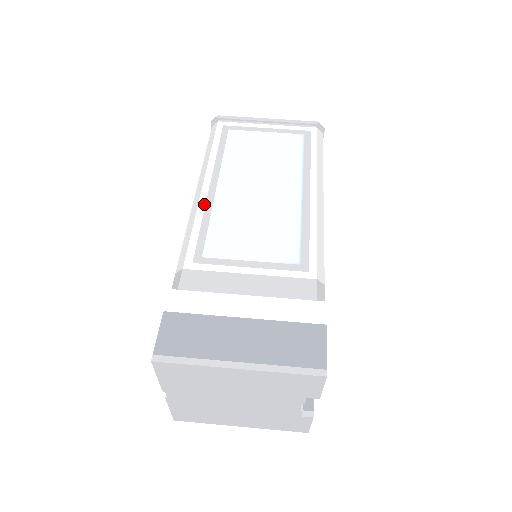
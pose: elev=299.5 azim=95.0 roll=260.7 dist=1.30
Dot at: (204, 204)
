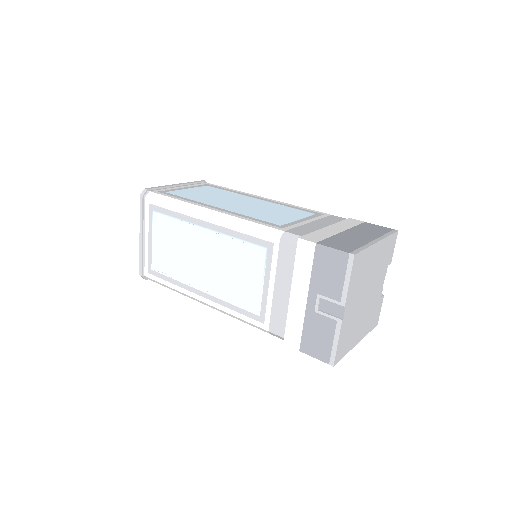
Dot at: (231, 214)
